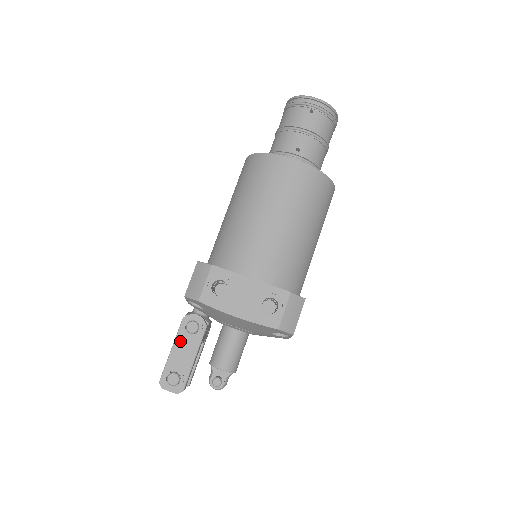
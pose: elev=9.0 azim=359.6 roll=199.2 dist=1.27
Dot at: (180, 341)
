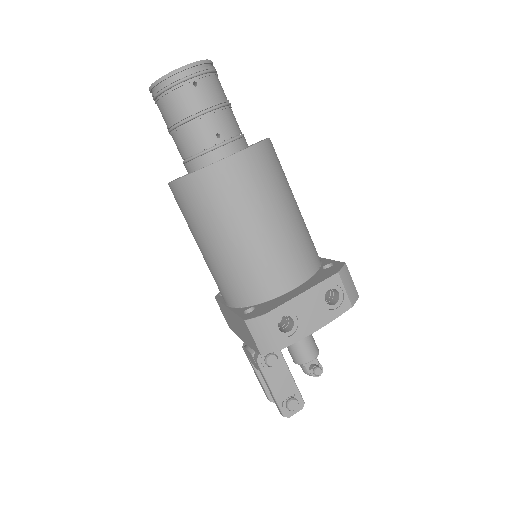
Dot at: (271, 377)
